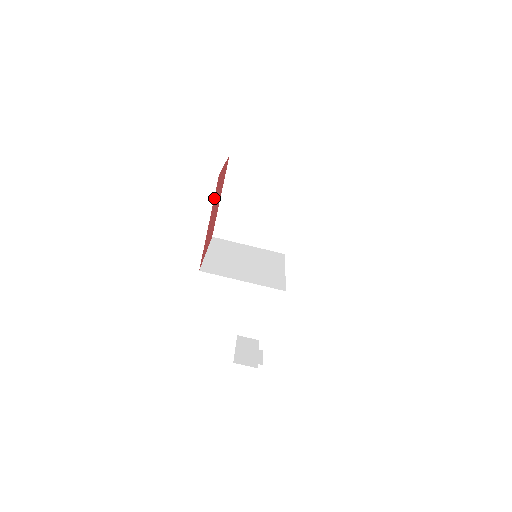
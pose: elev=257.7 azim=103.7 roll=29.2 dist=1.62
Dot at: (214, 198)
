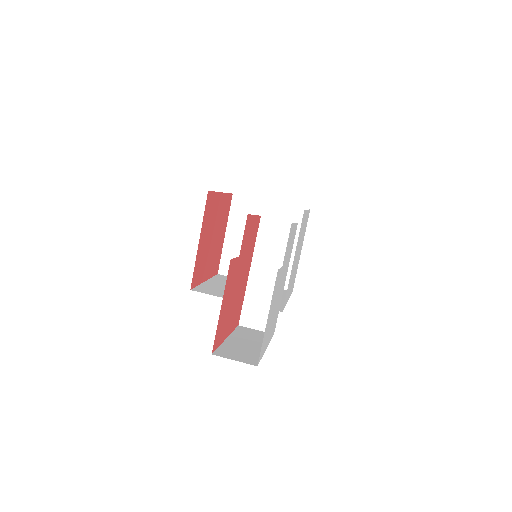
Dot at: (226, 198)
